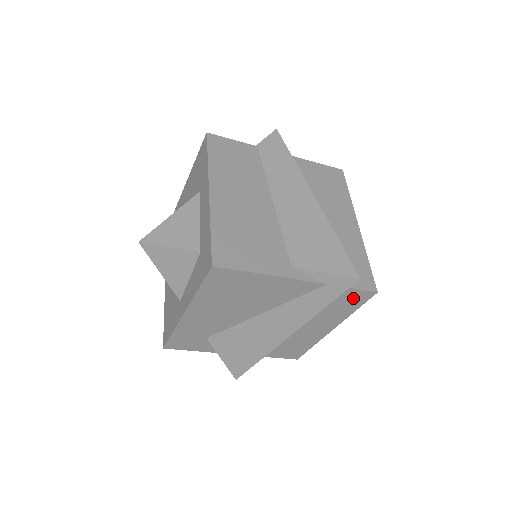
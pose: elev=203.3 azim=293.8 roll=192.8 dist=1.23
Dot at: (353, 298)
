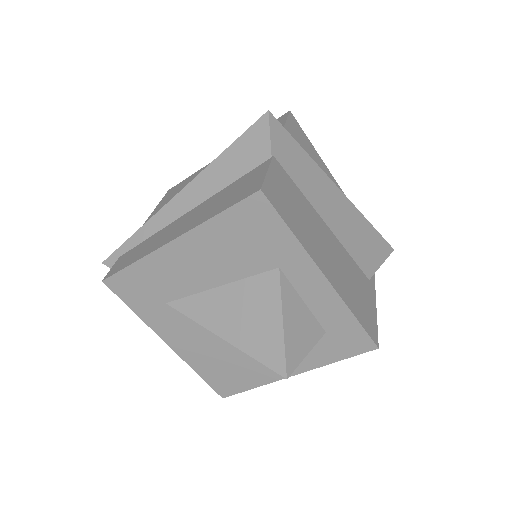
Dot at: occluded
